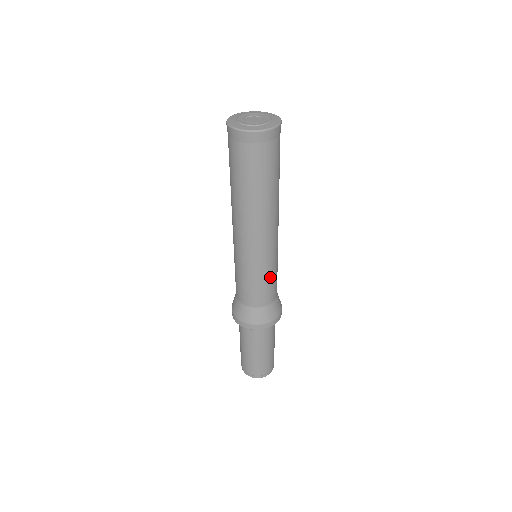
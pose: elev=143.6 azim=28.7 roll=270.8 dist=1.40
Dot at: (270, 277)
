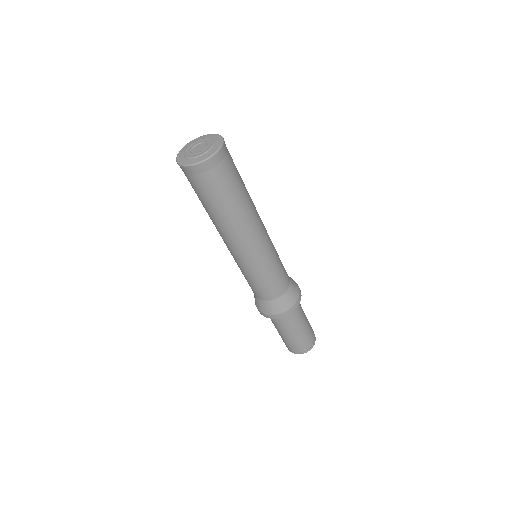
Dot at: (275, 270)
